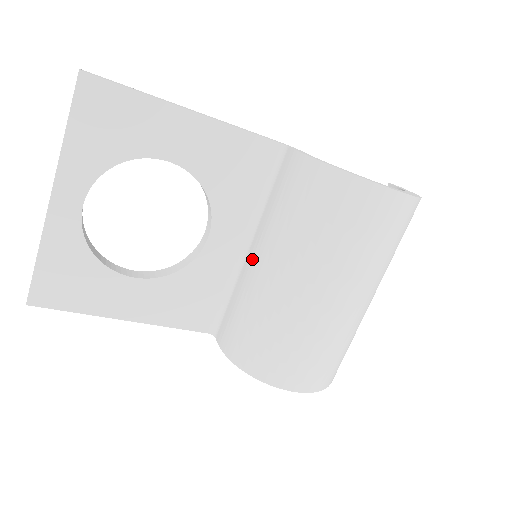
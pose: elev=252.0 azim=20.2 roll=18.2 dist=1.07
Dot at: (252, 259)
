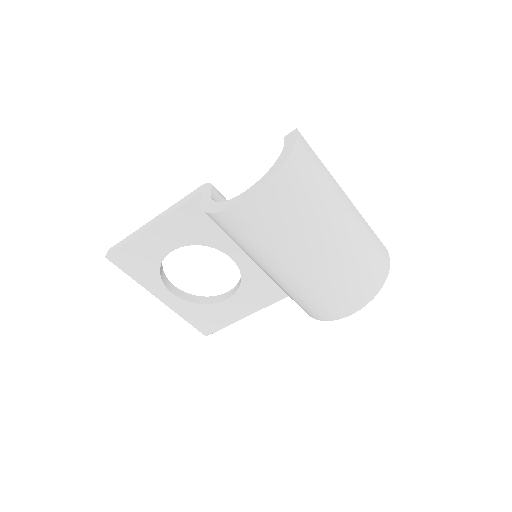
Dot at: occluded
